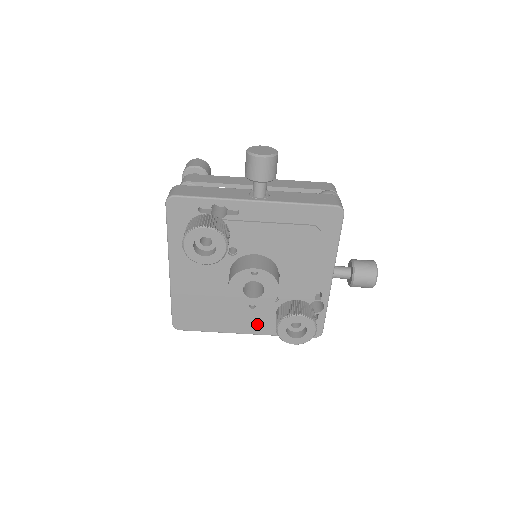
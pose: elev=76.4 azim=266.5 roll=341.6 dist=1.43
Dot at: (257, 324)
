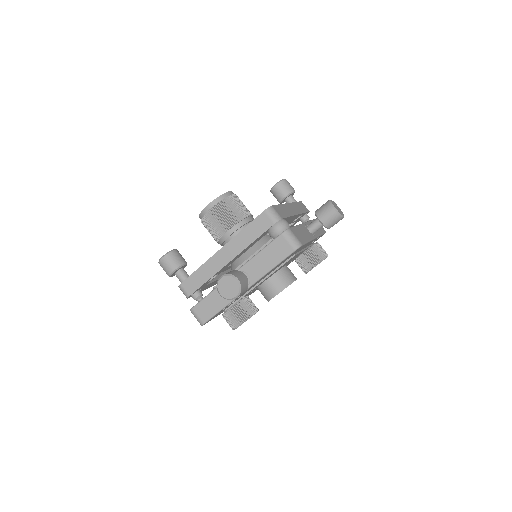
Dot at: occluded
